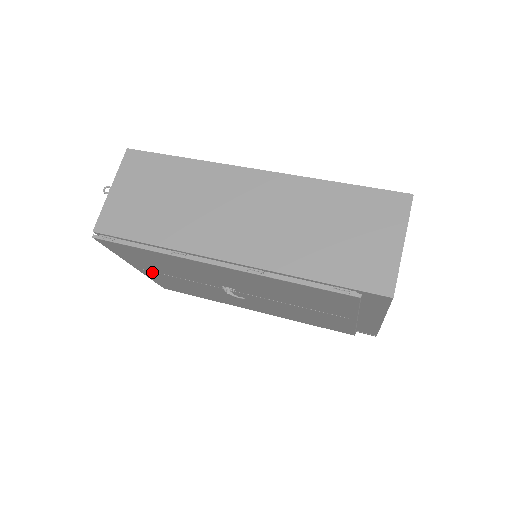
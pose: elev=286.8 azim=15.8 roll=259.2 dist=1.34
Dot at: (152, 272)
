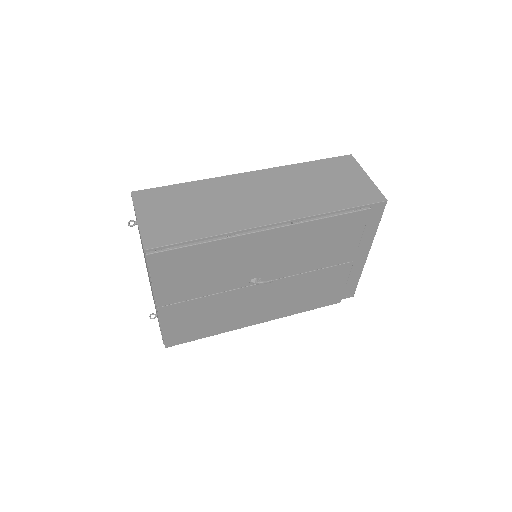
Dot at: (176, 305)
